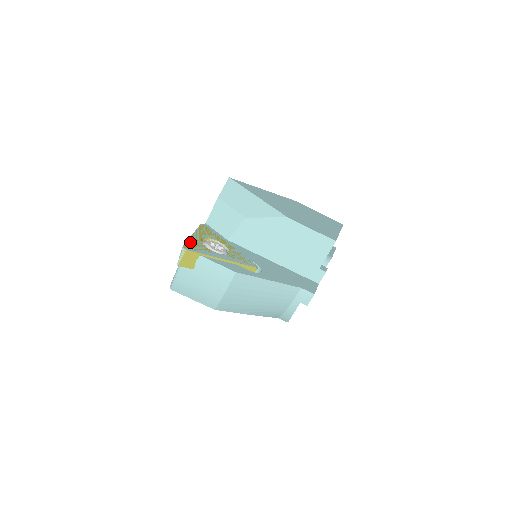
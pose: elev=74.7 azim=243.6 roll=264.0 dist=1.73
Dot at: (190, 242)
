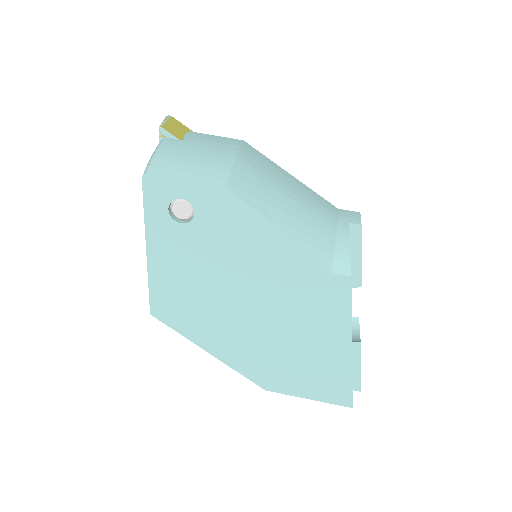
Dot at: occluded
